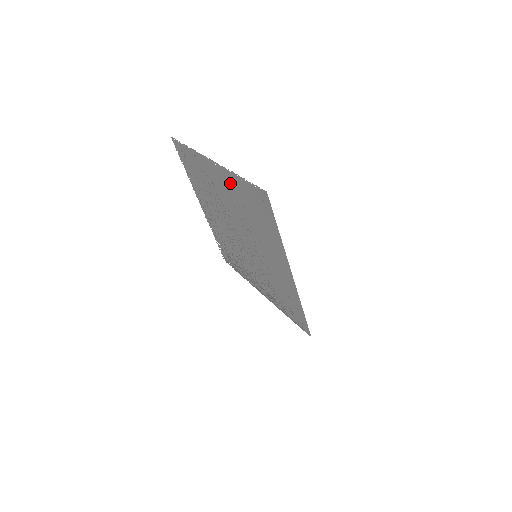
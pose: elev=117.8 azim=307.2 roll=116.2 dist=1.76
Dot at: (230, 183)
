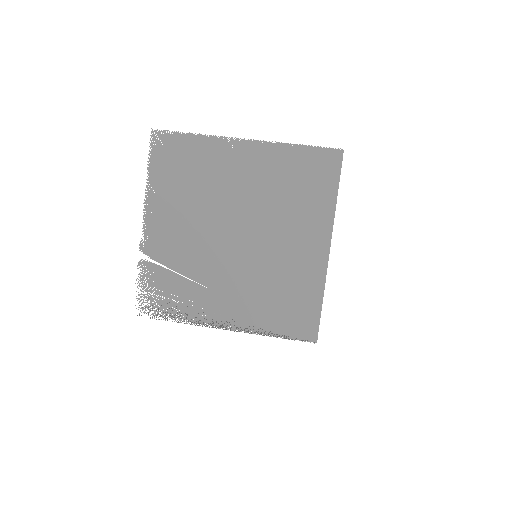
Dot at: (270, 159)
